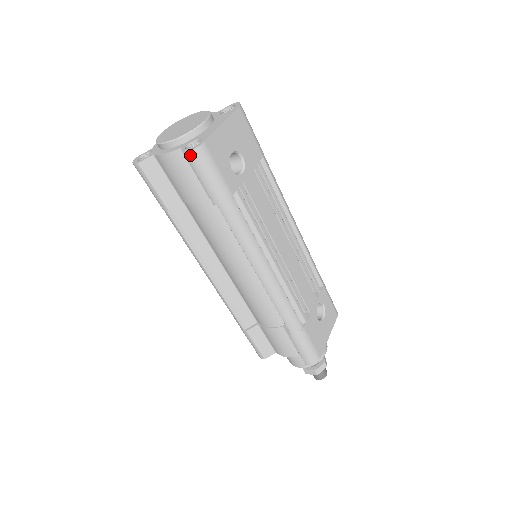
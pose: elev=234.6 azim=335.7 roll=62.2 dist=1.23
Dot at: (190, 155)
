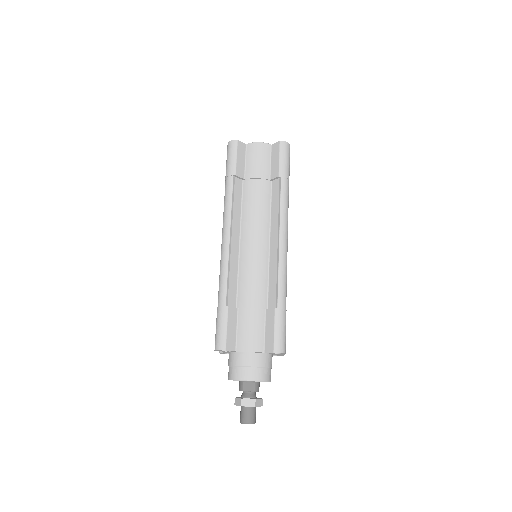
Dot at: (283, 143)
